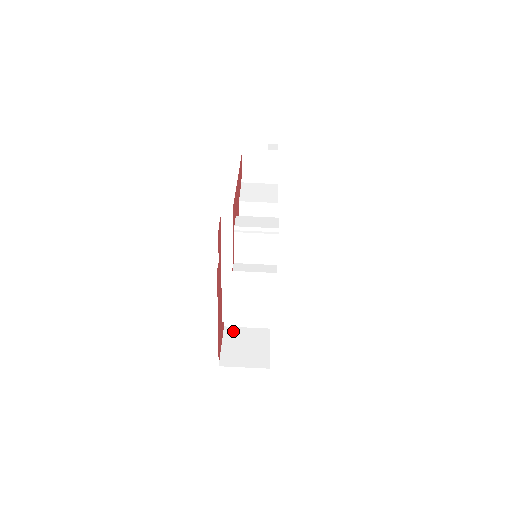
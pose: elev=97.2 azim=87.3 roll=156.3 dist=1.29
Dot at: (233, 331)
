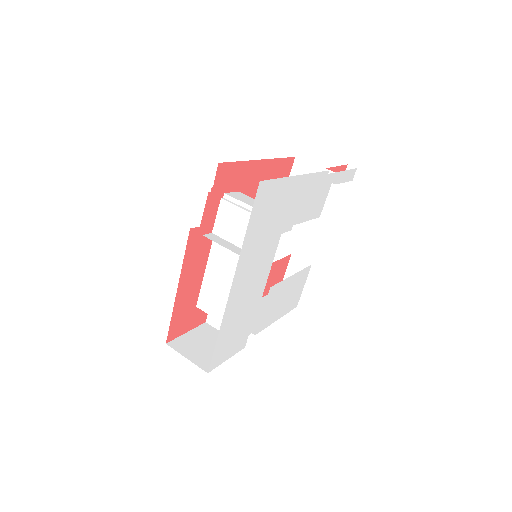
Dot at: (209, 329)
